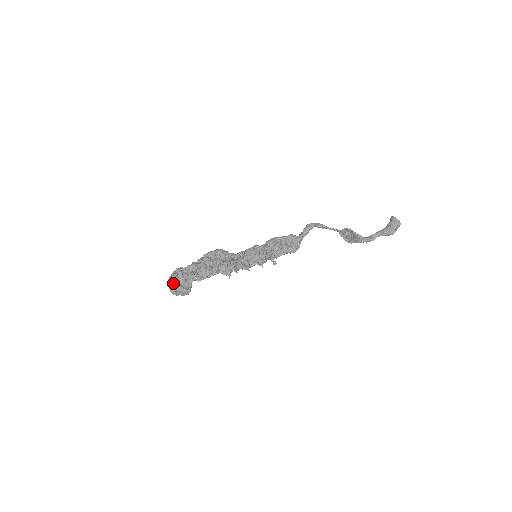
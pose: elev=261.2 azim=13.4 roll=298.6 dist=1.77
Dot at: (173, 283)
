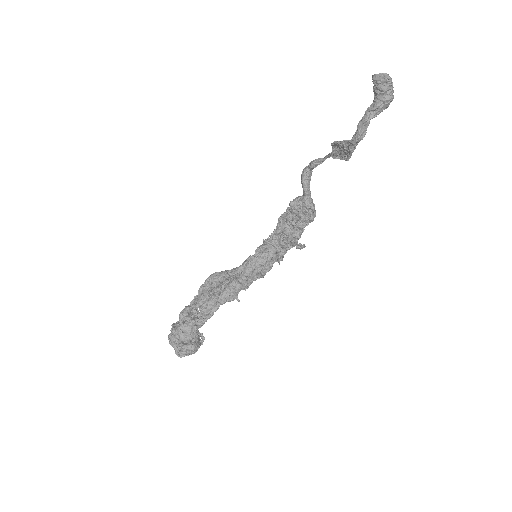
Dot at: (173, 344)
